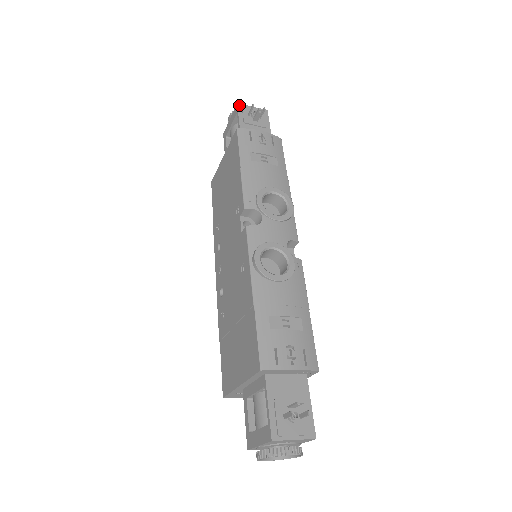
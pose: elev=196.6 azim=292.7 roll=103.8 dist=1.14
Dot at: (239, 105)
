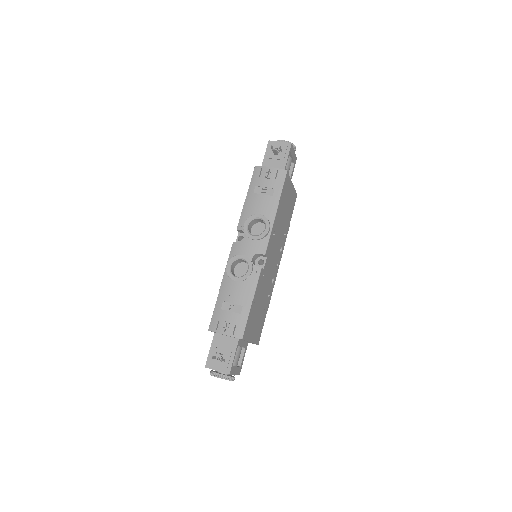
Dot at: (269, 142)
